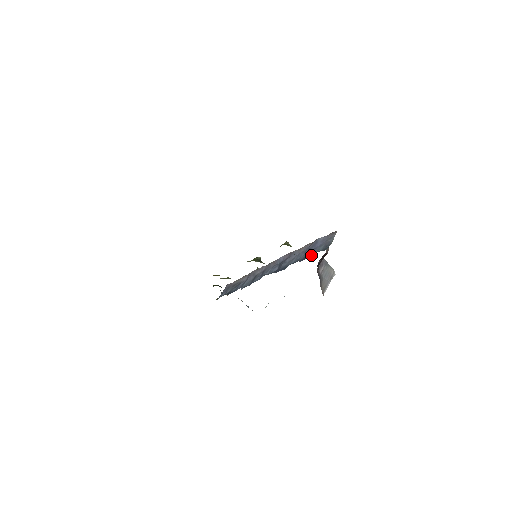
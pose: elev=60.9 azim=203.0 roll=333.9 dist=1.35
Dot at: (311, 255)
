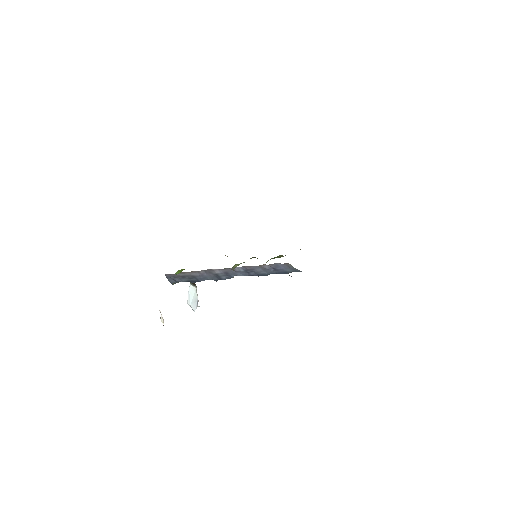
Dot at: (288, 272)
